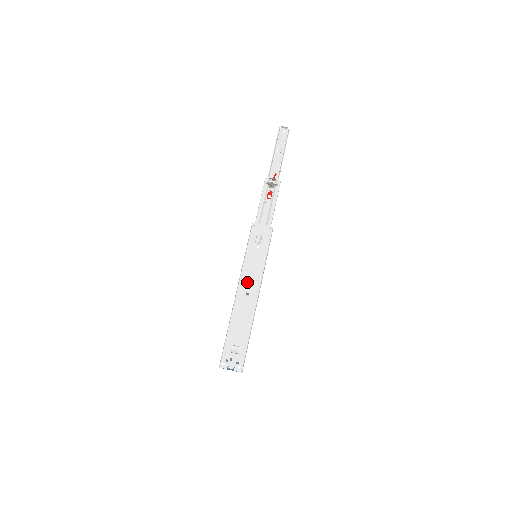
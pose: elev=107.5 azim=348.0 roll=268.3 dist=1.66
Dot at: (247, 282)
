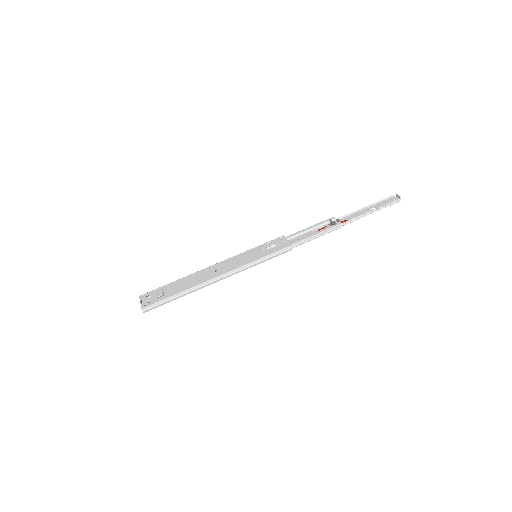
Dot at: (226, 264)
